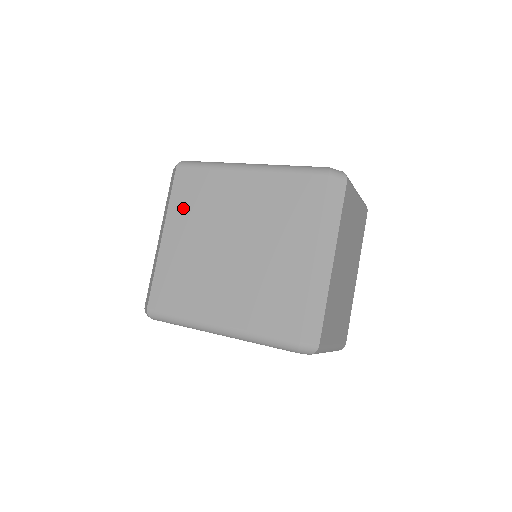
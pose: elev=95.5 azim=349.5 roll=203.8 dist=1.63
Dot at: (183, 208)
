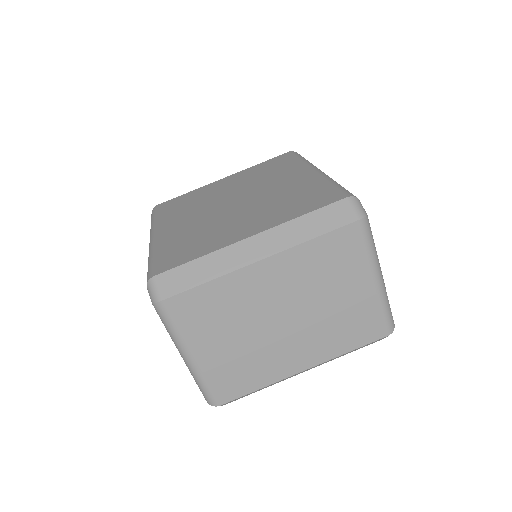
Dot at: (255, 171)
